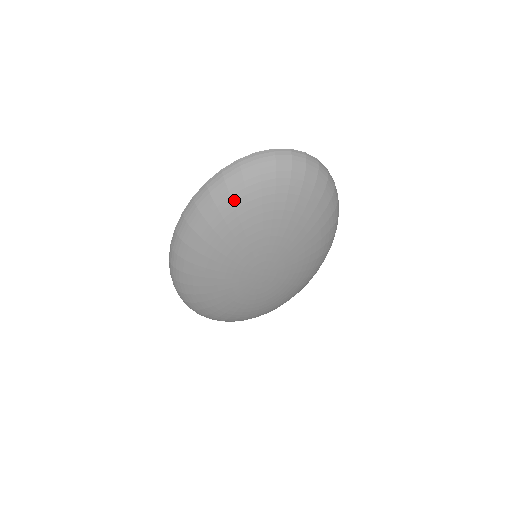
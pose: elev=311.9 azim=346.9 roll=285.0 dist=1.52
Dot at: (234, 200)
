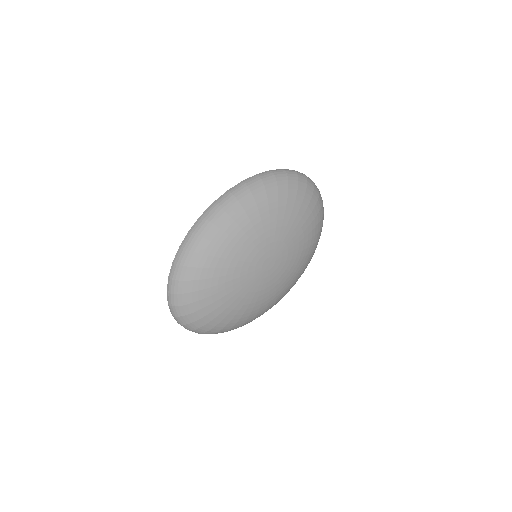
Dot at: (289, 187)
